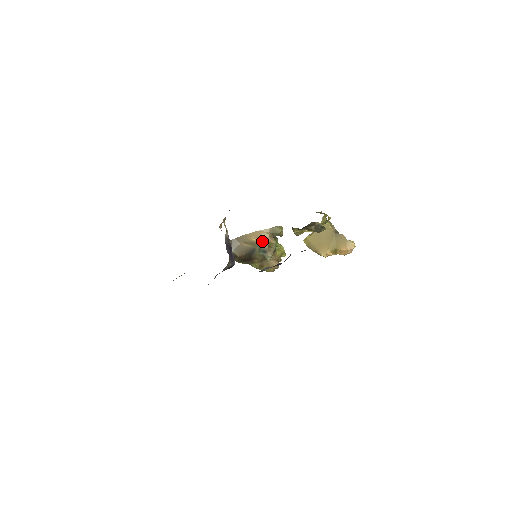
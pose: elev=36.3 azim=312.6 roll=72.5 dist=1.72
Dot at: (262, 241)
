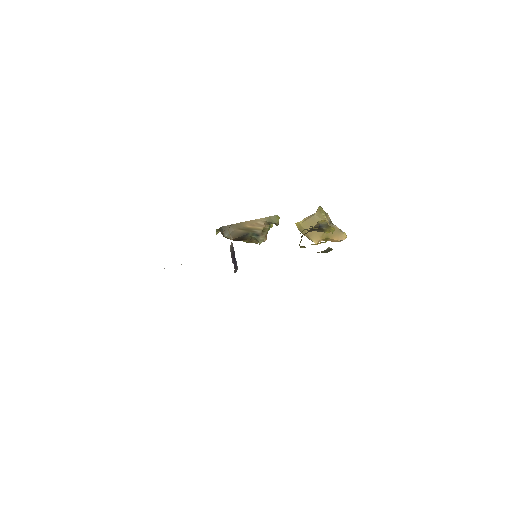
Dot at: (257, 227)
